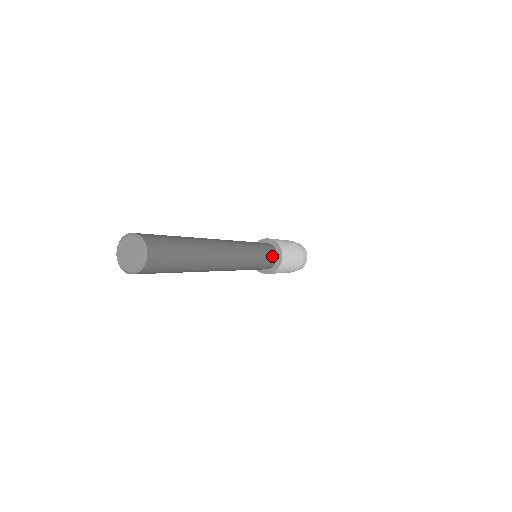
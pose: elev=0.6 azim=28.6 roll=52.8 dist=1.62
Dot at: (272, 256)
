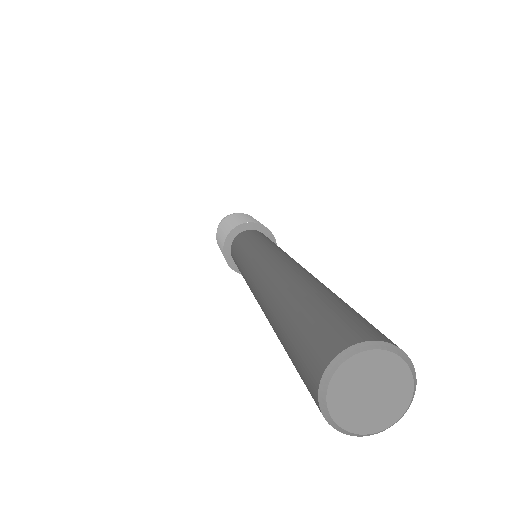
Dot at: occluded
